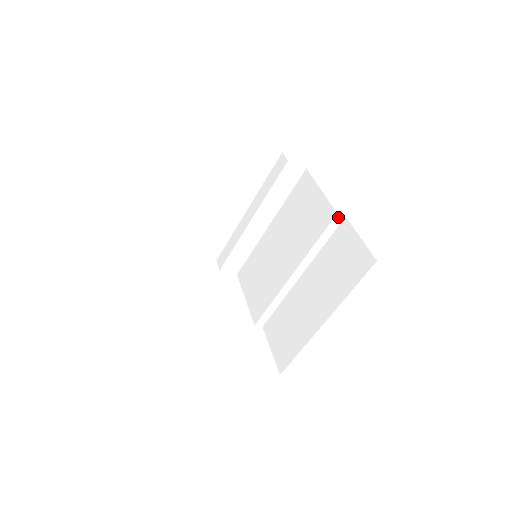
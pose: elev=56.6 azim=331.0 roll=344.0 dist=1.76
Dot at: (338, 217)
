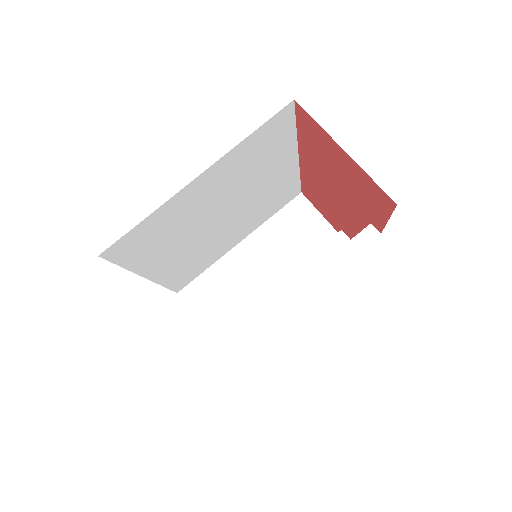
Dot at: (371, 230)
